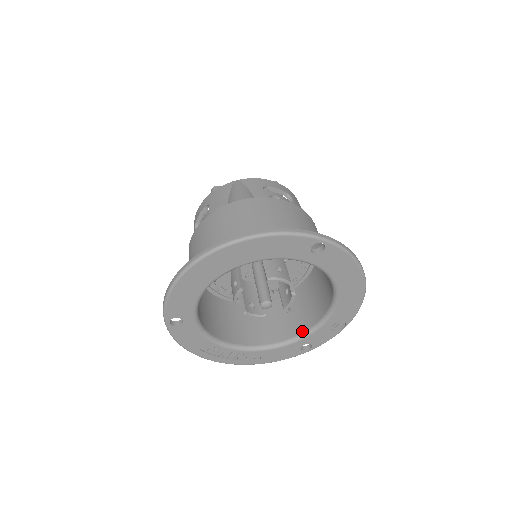
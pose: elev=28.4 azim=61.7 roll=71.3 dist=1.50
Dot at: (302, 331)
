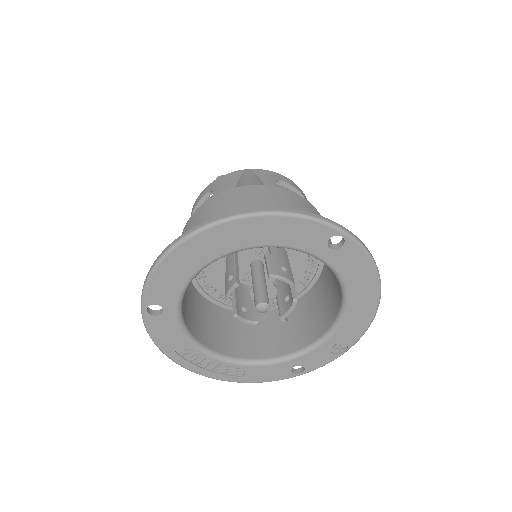
Dot at: (296, 349)
